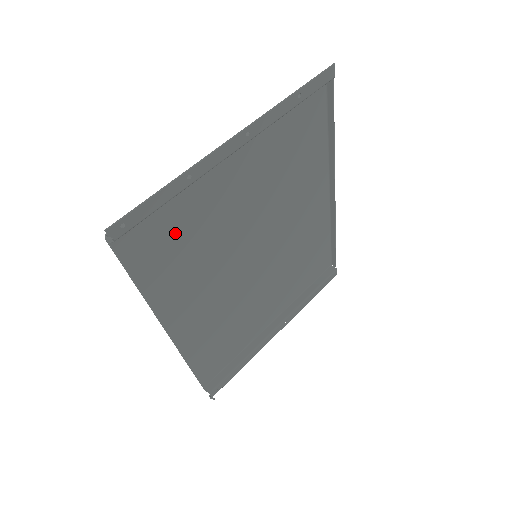
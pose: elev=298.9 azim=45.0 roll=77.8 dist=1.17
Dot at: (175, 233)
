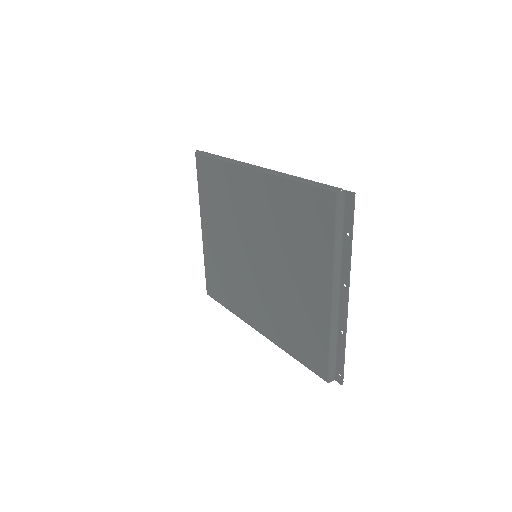
Dot at: (306, 334)
